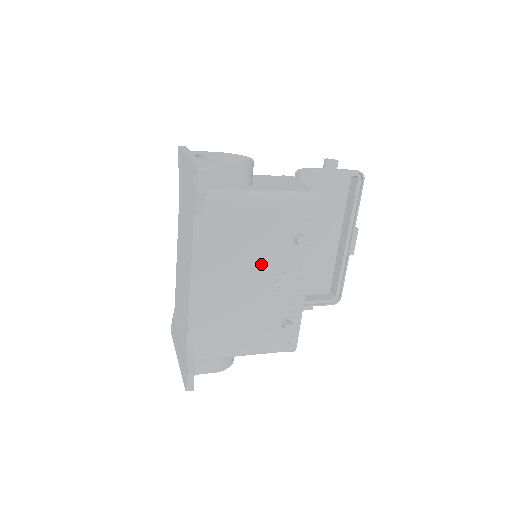
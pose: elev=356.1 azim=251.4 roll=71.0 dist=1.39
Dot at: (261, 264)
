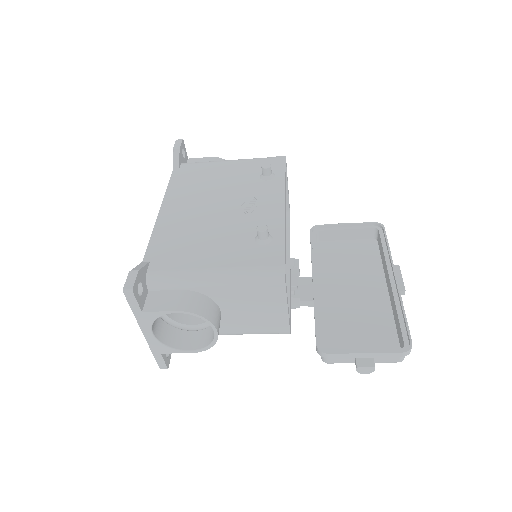
Dot at: (231, 195)
